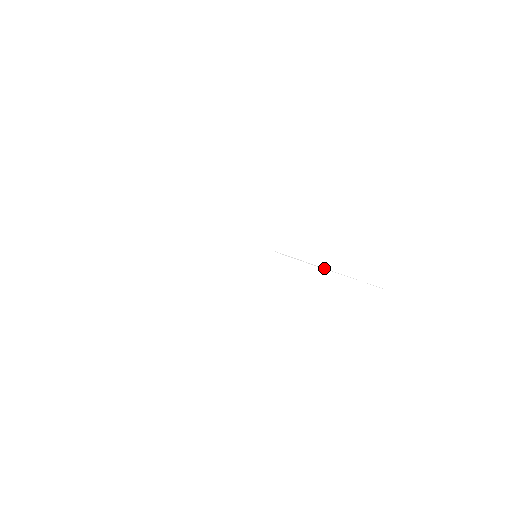
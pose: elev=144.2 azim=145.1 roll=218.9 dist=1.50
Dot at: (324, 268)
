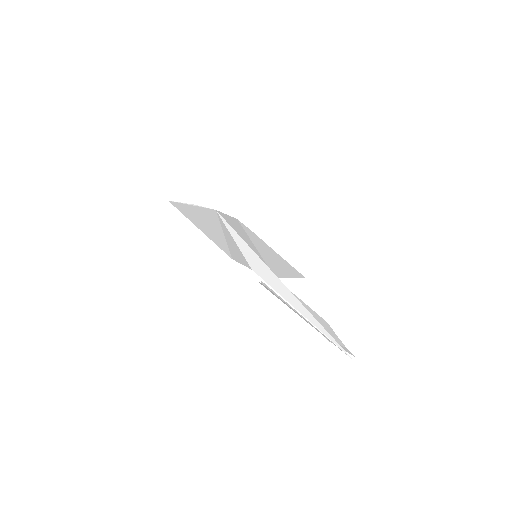
Dot at: (291, 305)
